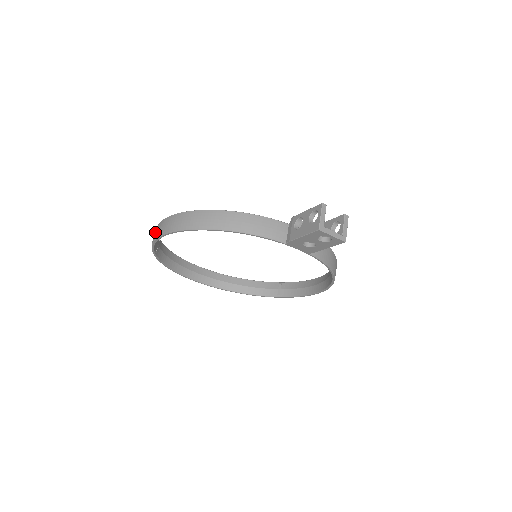
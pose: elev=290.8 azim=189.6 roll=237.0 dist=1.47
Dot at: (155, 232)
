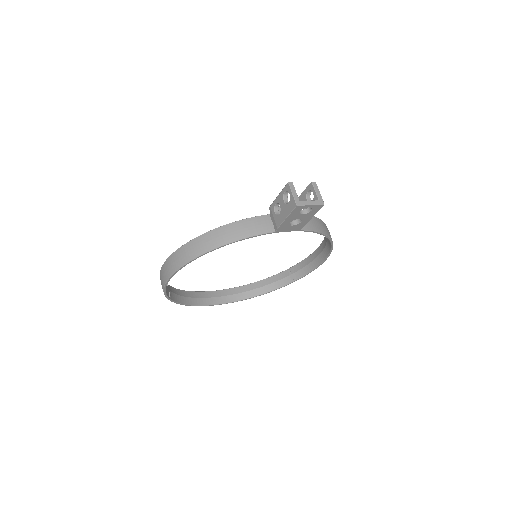
Dot at: (161, 280)
